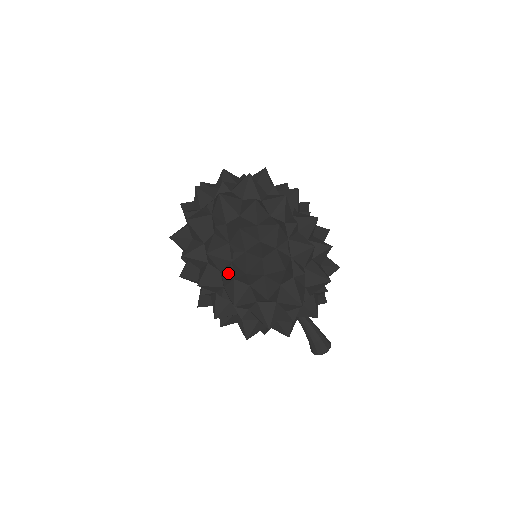
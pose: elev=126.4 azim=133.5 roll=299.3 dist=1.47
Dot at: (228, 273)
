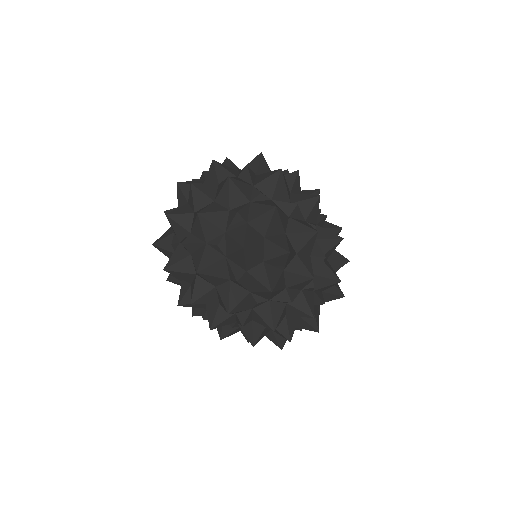
Dot at: (247, 319)
